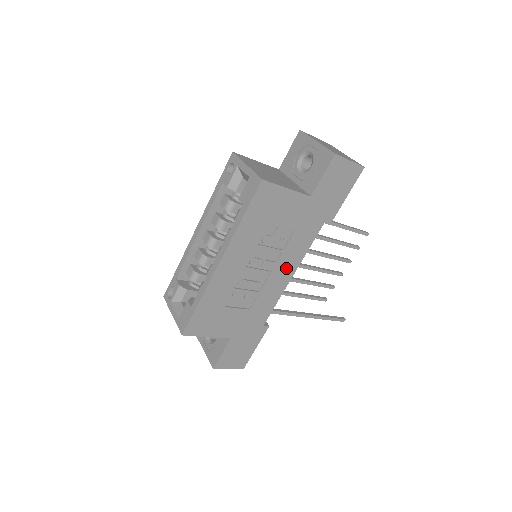
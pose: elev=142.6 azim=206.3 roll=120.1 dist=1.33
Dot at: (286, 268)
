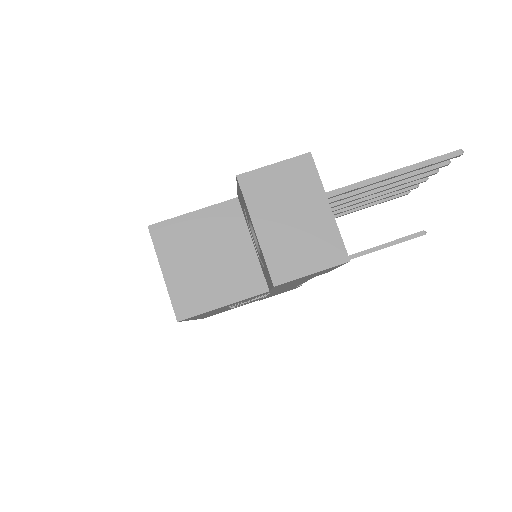
Dot at: occluded
